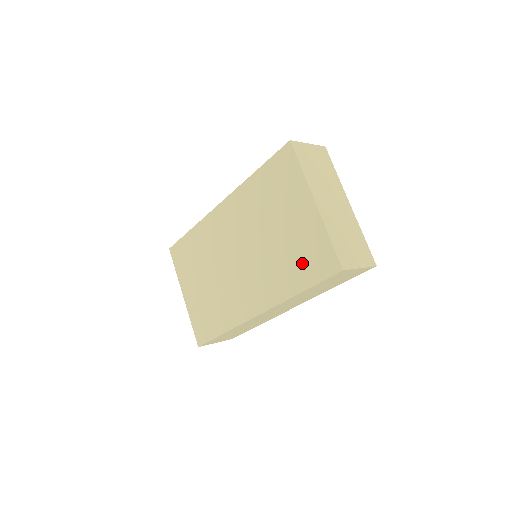
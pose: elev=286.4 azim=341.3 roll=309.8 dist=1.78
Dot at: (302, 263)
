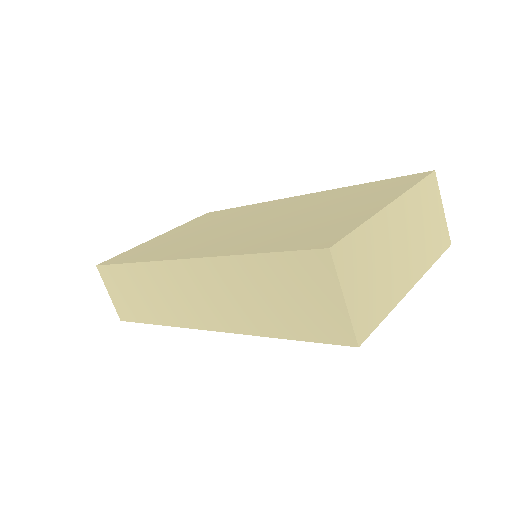
Dot at: (295, 235)
